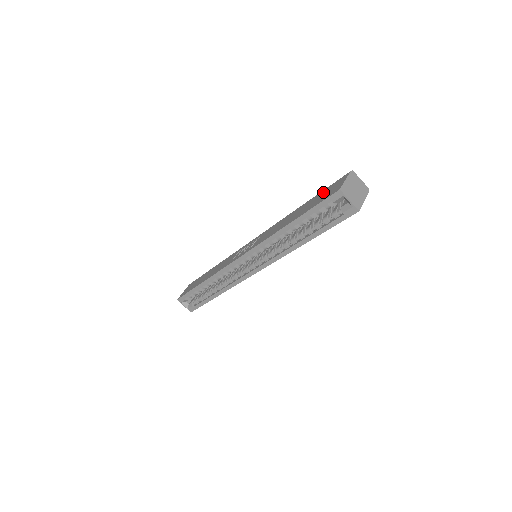
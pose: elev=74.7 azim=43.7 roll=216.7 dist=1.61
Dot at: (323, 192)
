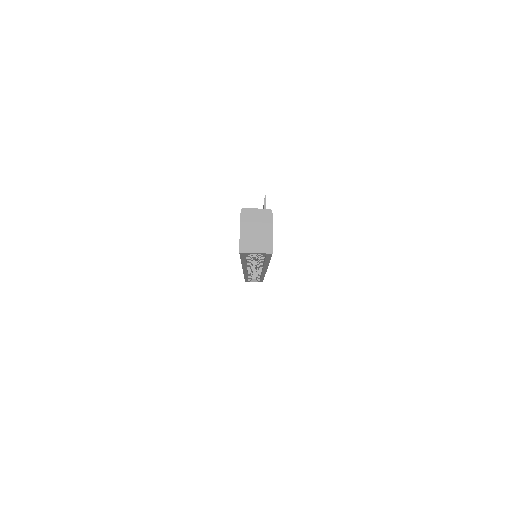
Dot at: occluded
